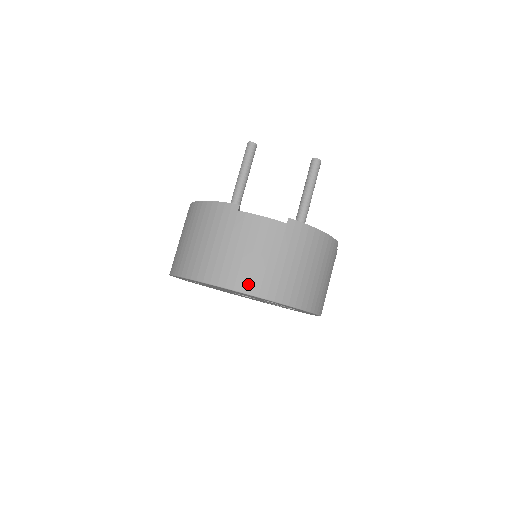
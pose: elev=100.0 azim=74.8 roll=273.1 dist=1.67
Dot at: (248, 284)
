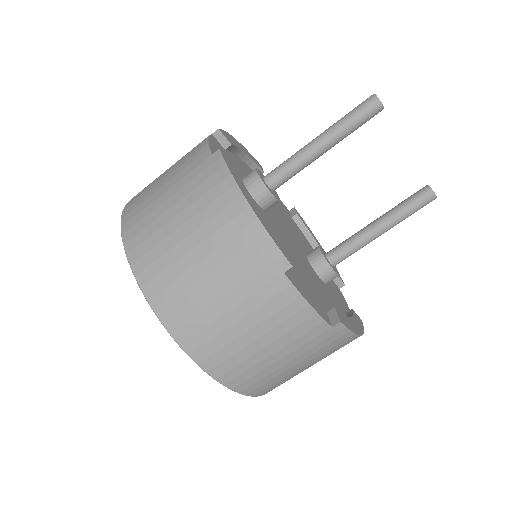
Dot at: (222, 368)
